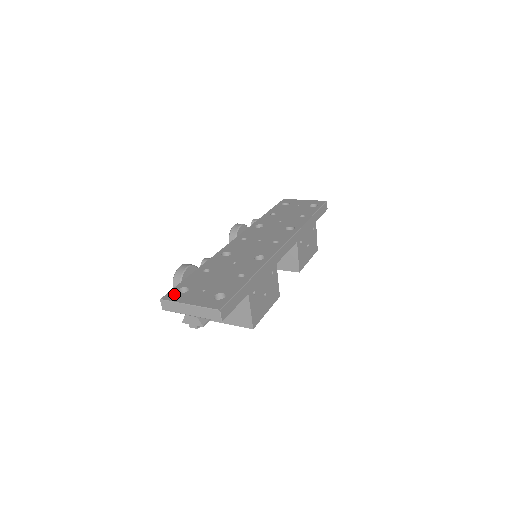
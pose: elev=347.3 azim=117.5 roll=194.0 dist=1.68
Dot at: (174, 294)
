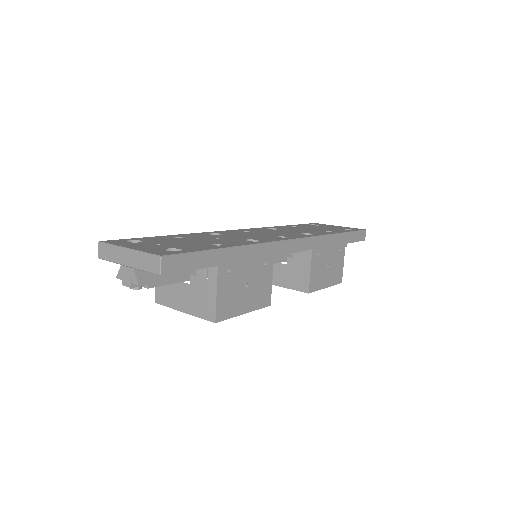
Dot at: (120, 241)
